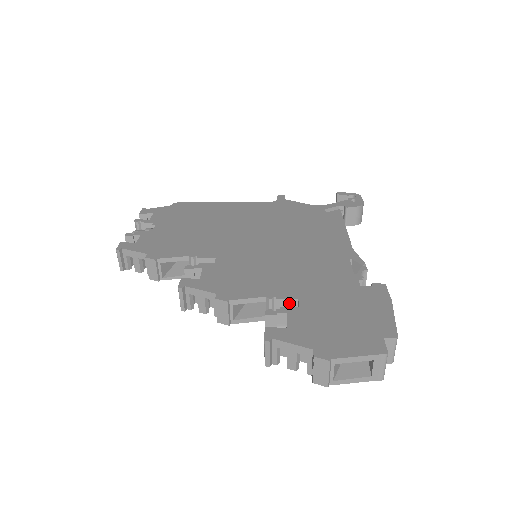
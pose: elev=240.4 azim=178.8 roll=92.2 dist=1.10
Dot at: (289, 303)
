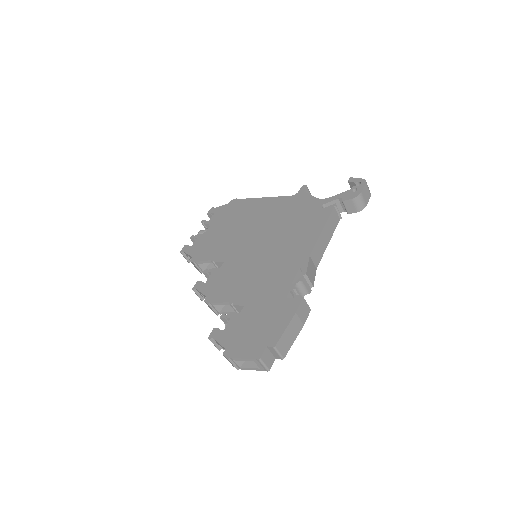
Dot at: (241, 307)
